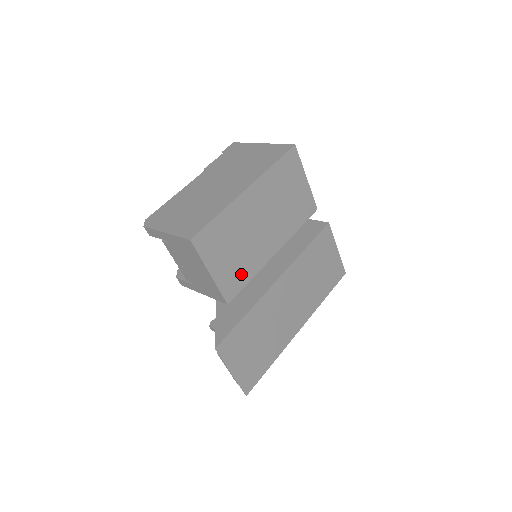
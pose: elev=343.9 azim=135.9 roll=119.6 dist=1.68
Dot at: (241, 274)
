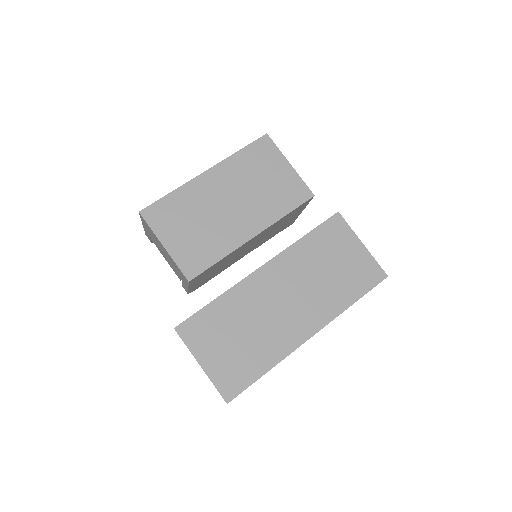
Dot at: (205, 252)
